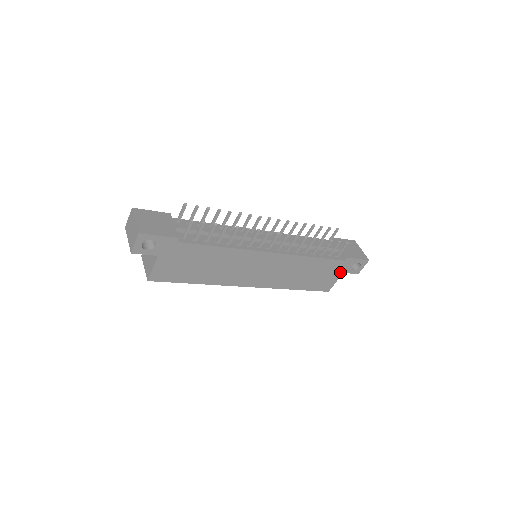
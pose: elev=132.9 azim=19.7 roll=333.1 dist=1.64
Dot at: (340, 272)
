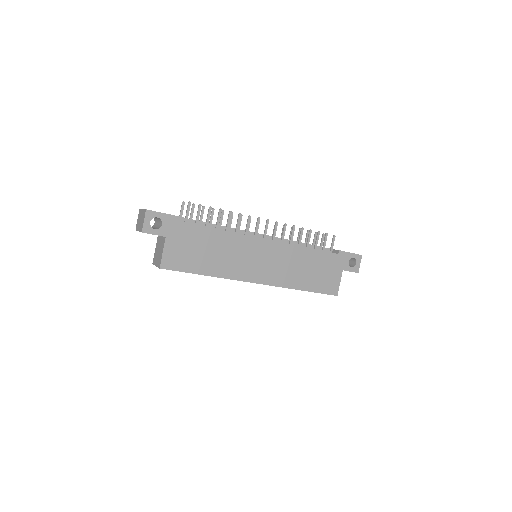
Dot at: (339, 269)
